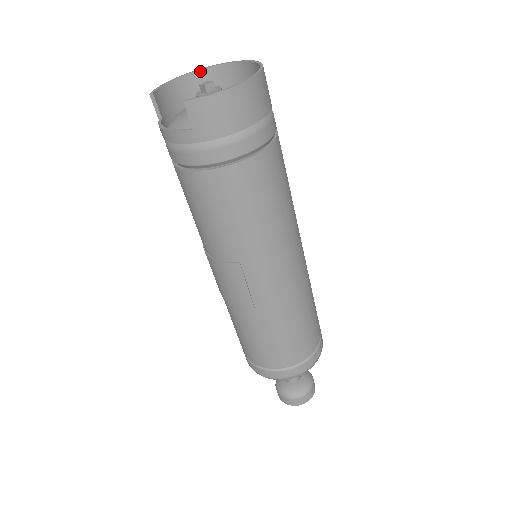
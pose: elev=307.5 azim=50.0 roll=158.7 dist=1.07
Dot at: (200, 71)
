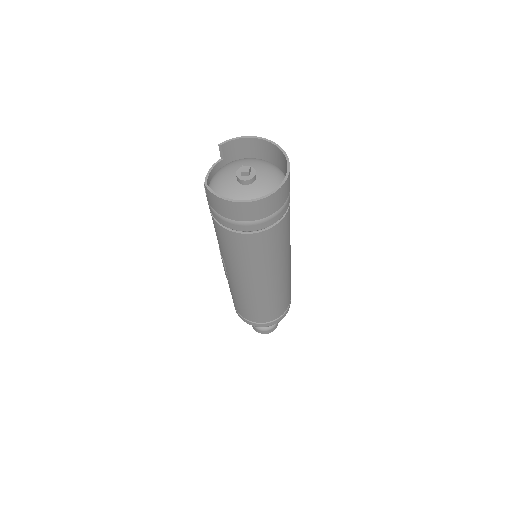
Dot at: (271, 143)
